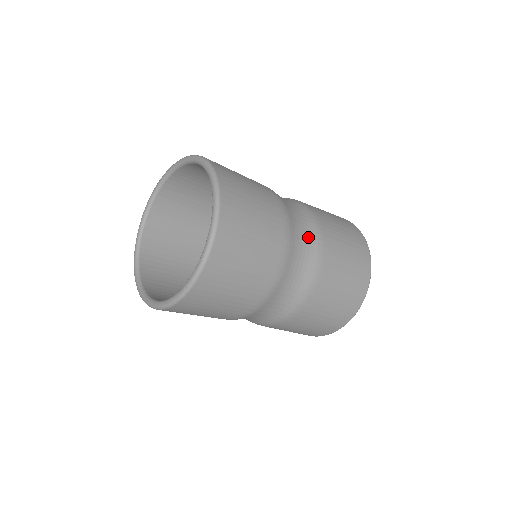
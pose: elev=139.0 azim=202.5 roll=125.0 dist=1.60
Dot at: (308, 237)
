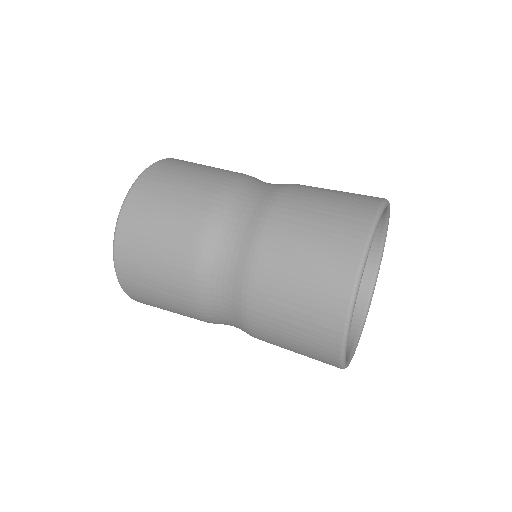
Dot at: (230, 287)
